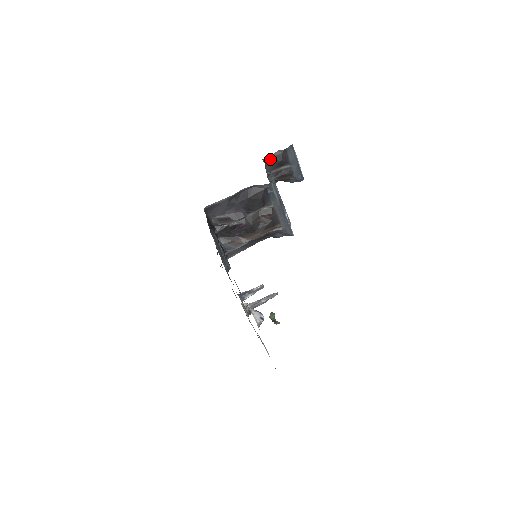
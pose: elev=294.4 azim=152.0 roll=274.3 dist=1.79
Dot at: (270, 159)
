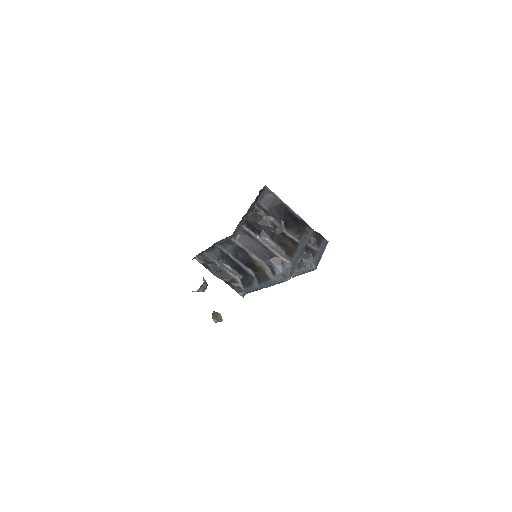
Dot at: occluded
